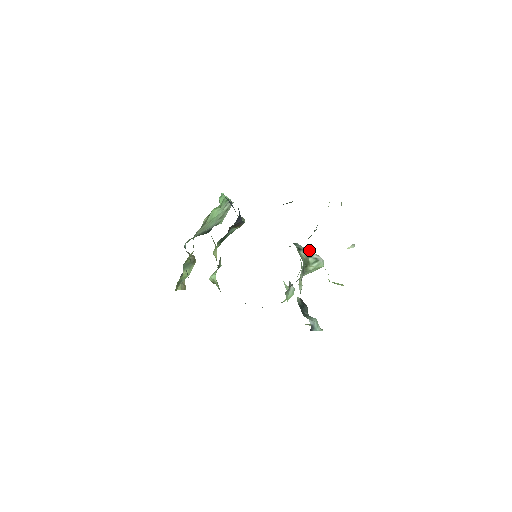
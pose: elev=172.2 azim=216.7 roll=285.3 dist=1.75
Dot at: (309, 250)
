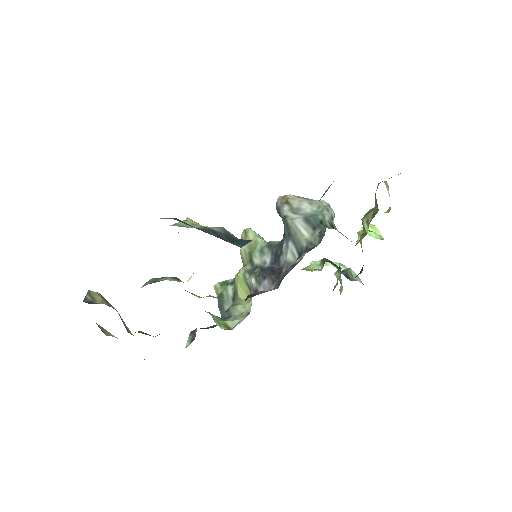
Dot at: (327, 211)
